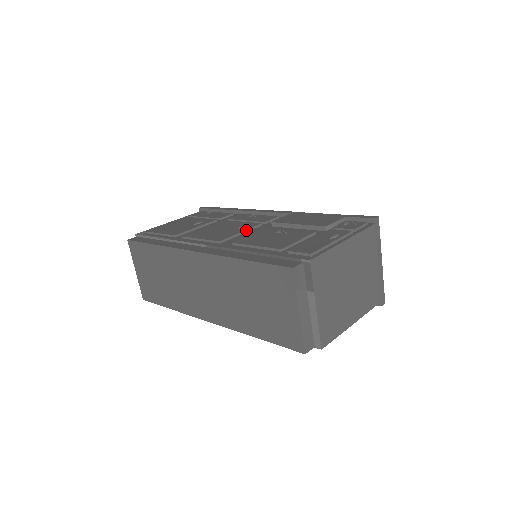
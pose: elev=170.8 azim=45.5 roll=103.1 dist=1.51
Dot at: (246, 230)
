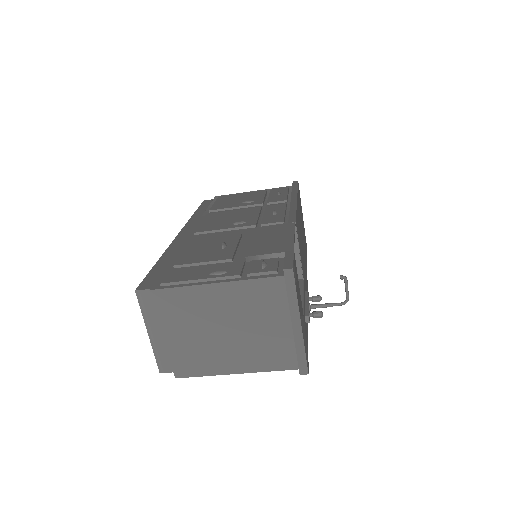
Dot at: (232, 228)
